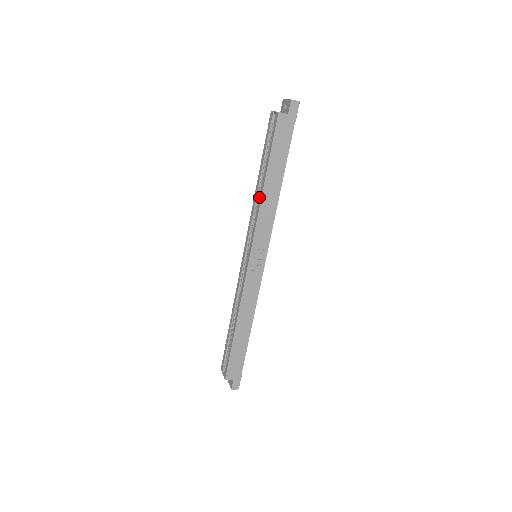
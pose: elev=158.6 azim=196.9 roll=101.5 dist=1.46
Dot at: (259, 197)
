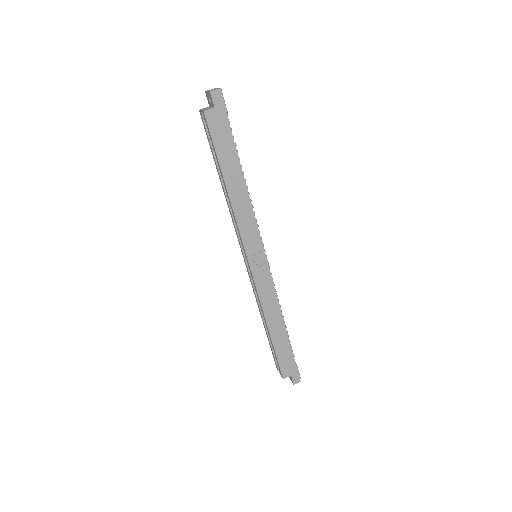
Dot at: (229, 201)
